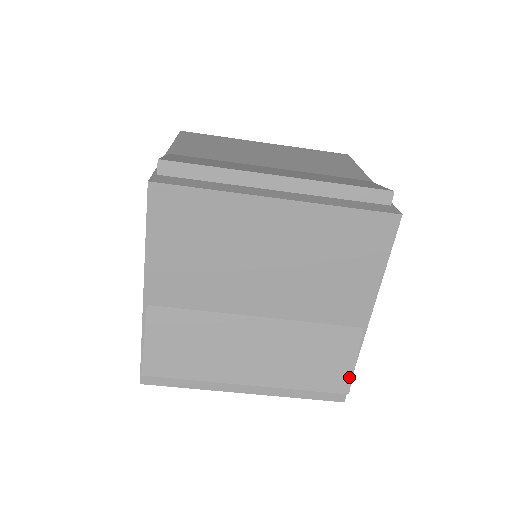
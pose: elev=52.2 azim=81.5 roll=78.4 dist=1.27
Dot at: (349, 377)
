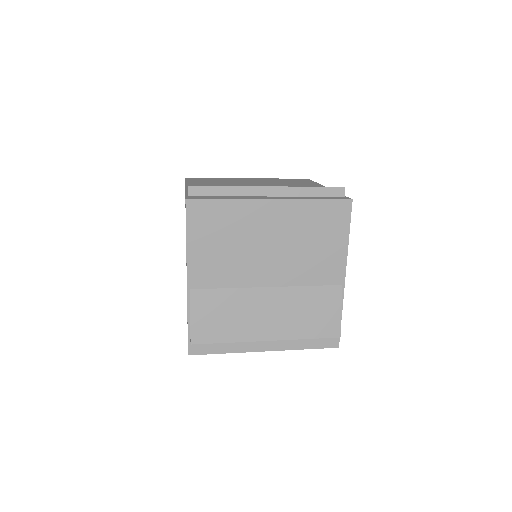
Dot at: occluded
